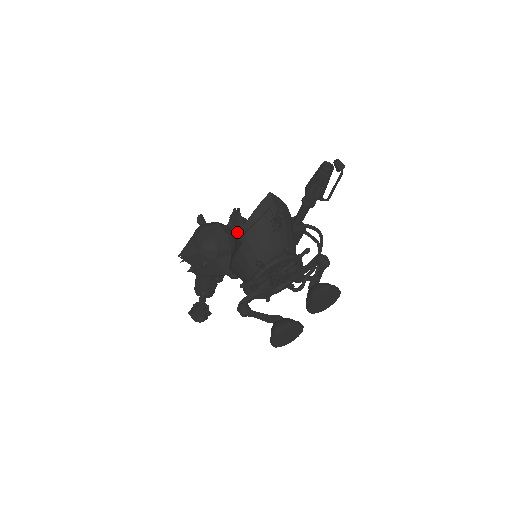
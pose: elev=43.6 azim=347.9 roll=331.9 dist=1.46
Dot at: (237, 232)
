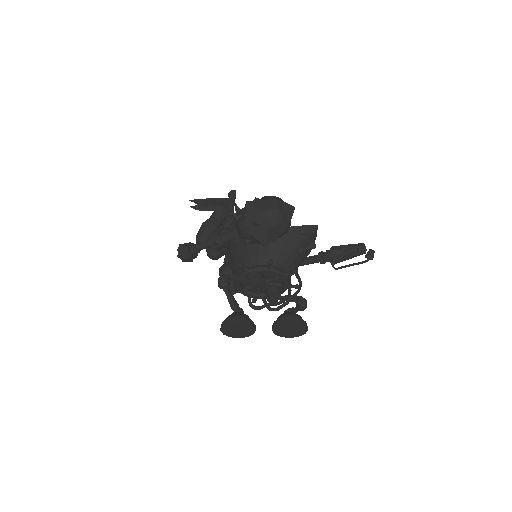
Dot at: occluded
